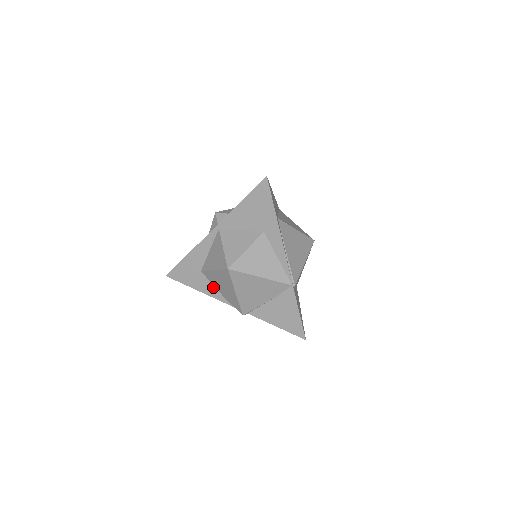
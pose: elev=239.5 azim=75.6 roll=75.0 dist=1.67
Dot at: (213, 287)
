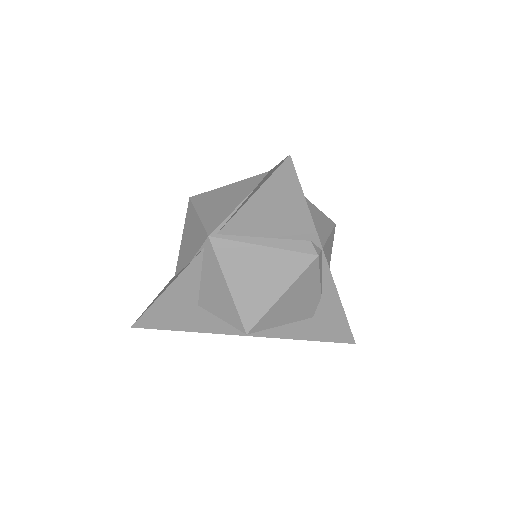
Dot at: occluded
